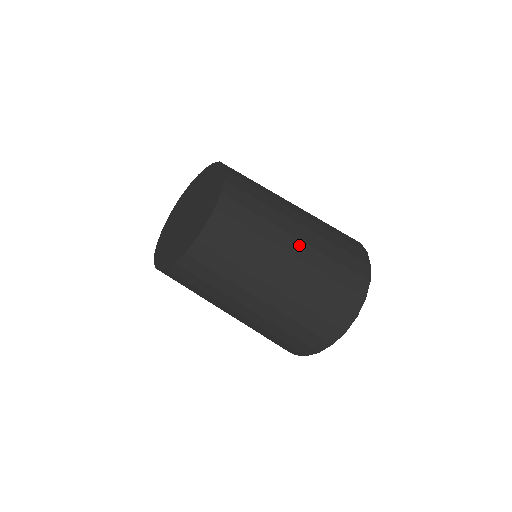
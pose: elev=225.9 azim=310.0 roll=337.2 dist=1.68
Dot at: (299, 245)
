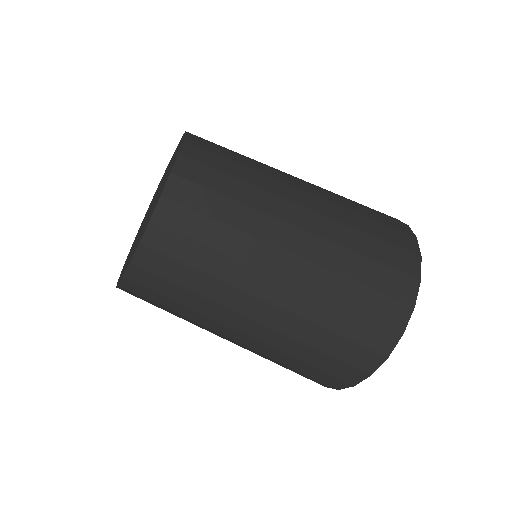
Dot at: (300, 236)
